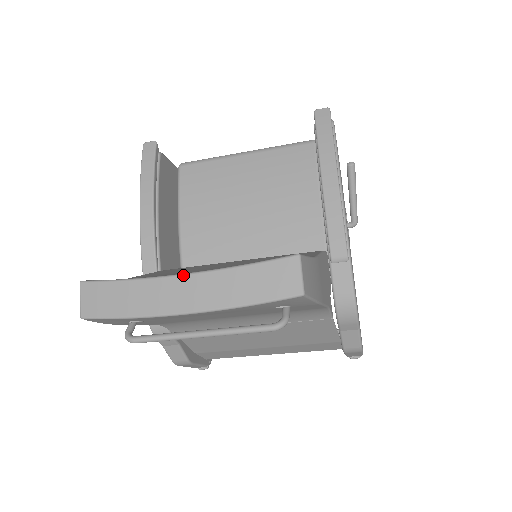
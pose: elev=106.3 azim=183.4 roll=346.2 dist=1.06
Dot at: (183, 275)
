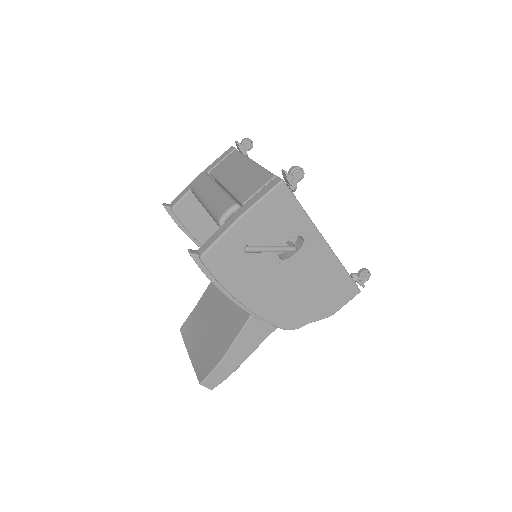
Dot at: (189, 357)
